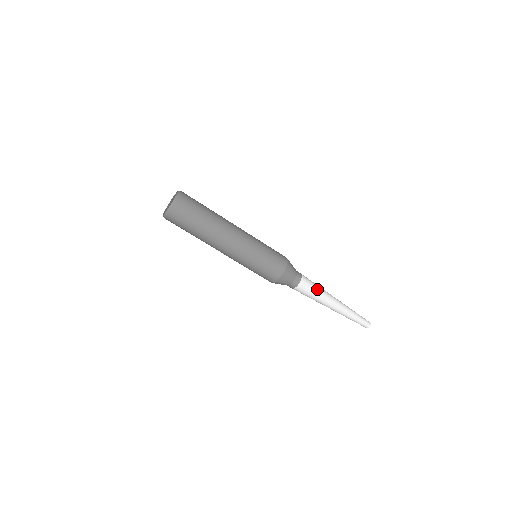
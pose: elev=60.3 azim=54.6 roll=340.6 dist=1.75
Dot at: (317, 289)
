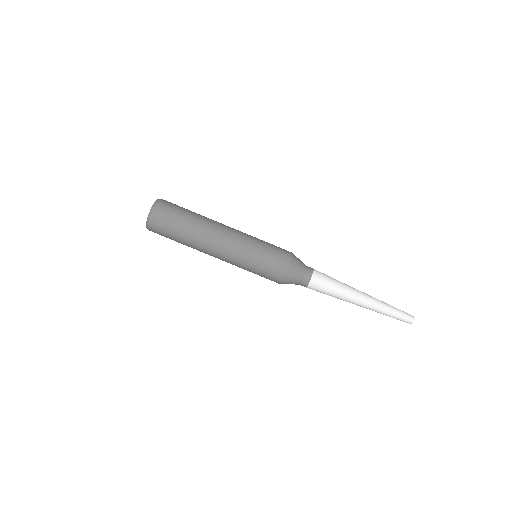
Dot at: (335, 283)
